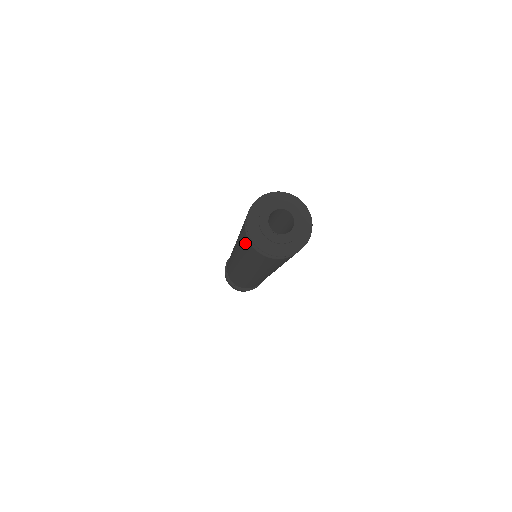
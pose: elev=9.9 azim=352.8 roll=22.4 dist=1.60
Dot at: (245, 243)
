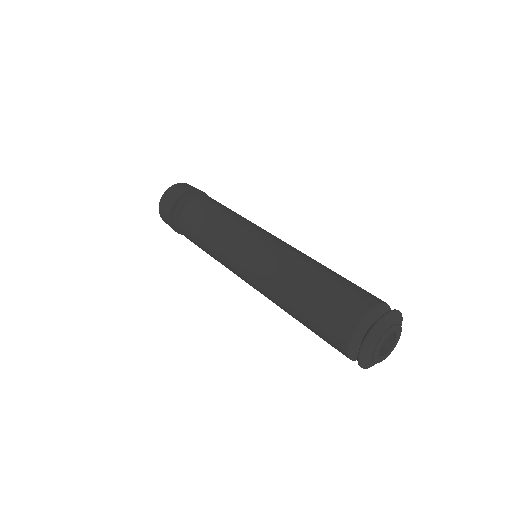
Dot at: (331, 329)
